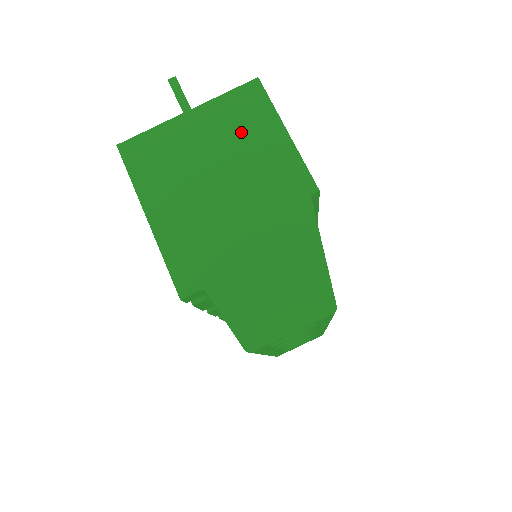
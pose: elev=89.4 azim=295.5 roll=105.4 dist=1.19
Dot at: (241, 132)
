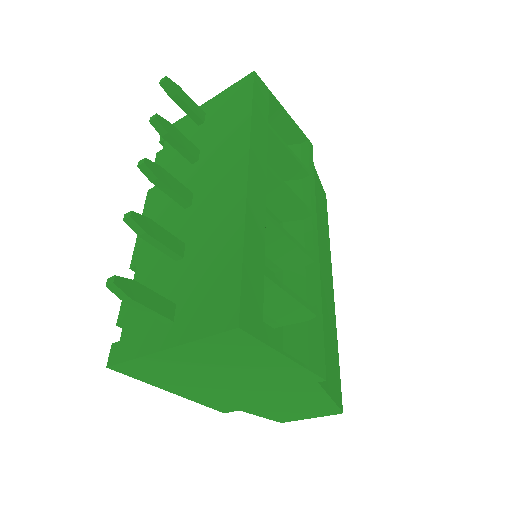
Dot at: (236, 359)
